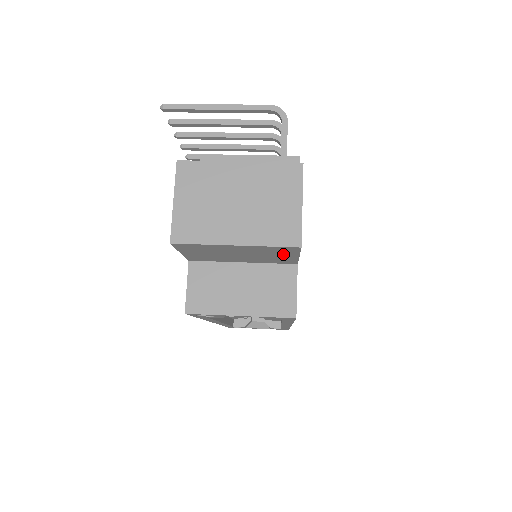
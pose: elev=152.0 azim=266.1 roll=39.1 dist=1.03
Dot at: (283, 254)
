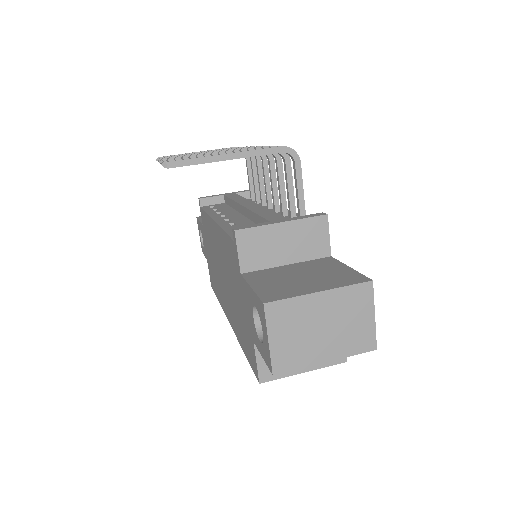
Dot at: occluded
